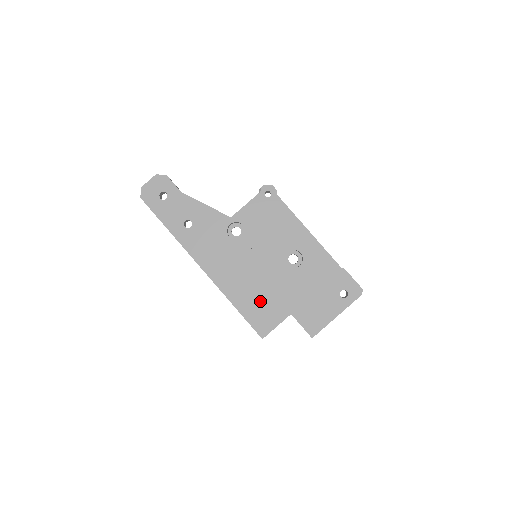
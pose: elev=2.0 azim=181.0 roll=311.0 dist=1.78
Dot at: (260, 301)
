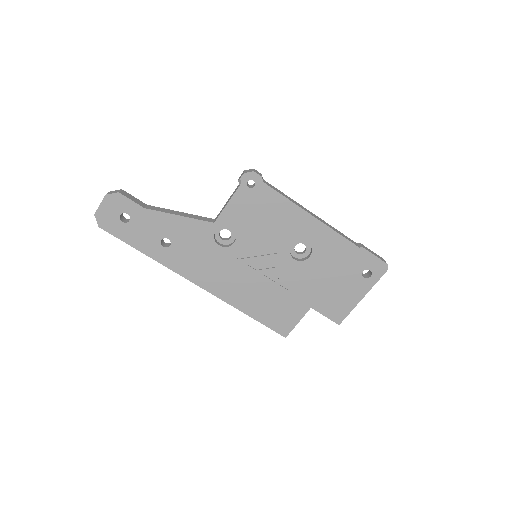
Dot at: (273, 303)
